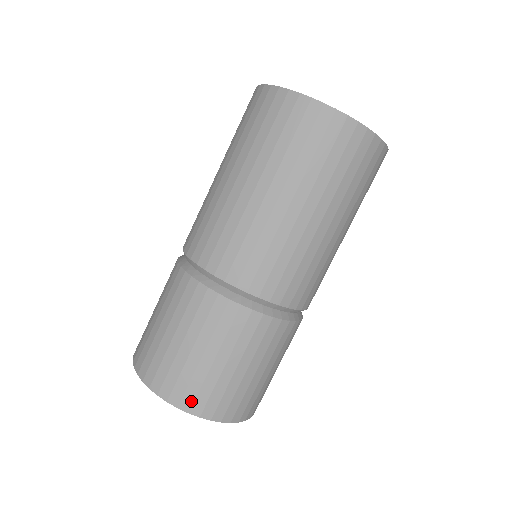
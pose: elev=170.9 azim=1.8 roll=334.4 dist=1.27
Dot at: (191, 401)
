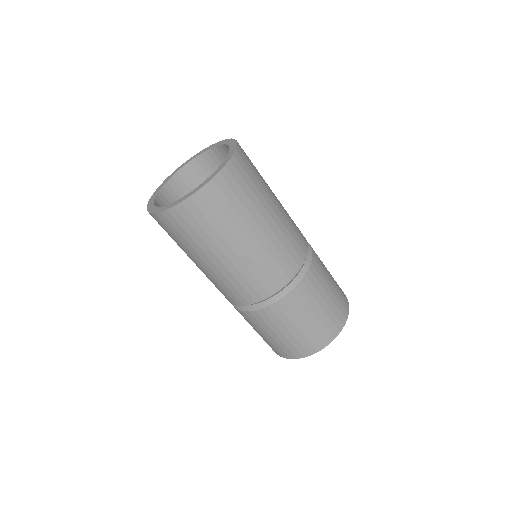
Dot at: (312, 348)
